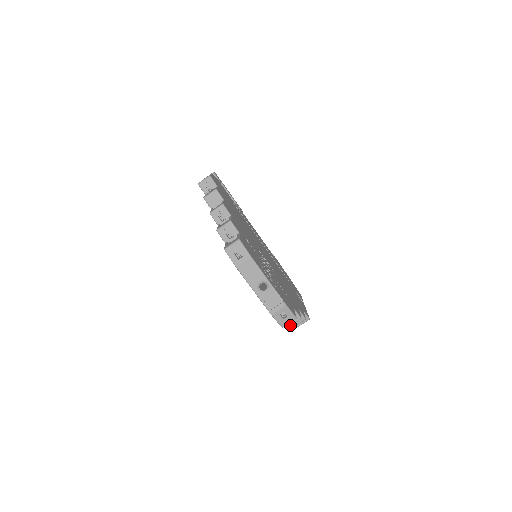
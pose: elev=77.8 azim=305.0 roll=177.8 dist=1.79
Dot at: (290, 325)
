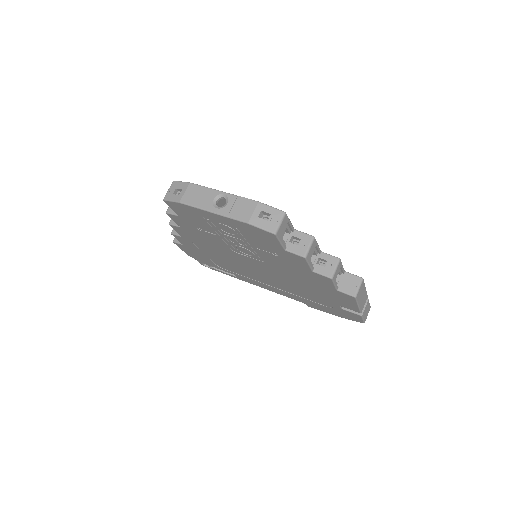
Dot at: (305, 253)
